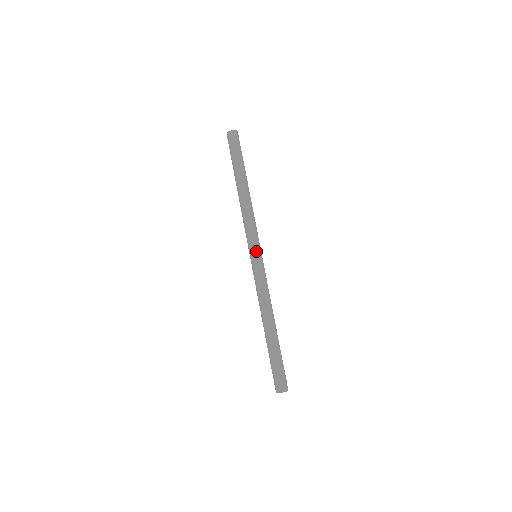
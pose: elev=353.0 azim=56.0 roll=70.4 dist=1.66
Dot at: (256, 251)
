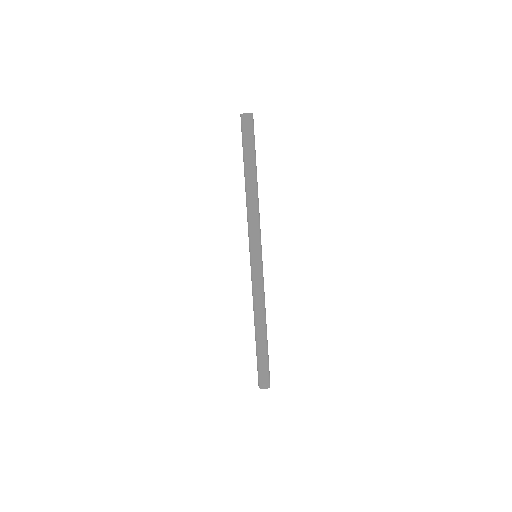
Dot at: (253, 253)
